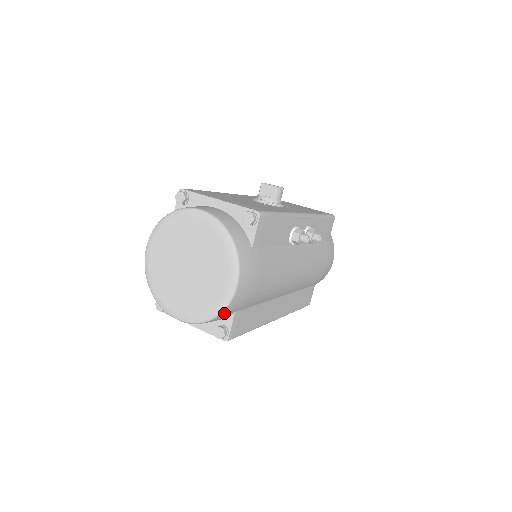
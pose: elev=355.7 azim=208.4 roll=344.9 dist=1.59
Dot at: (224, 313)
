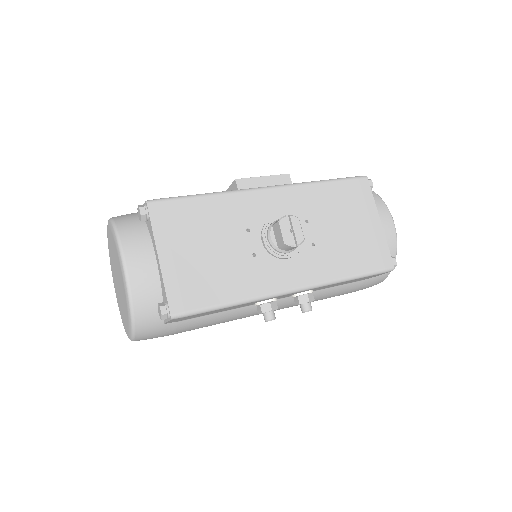
Dot at: occluded
